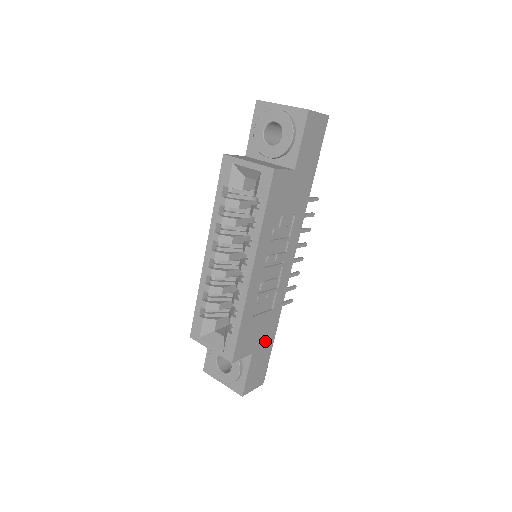
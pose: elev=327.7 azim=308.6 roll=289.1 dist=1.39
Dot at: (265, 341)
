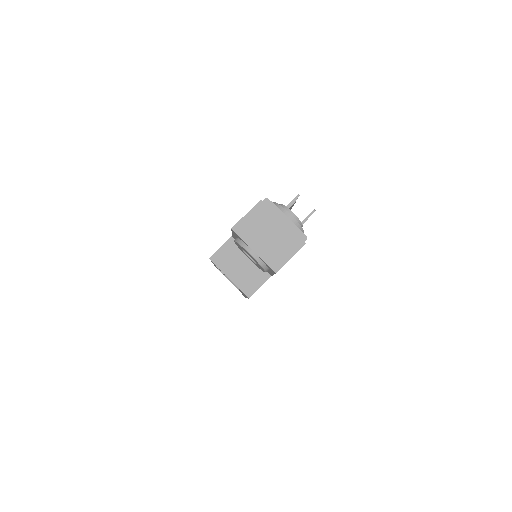
Dot at: occluded
